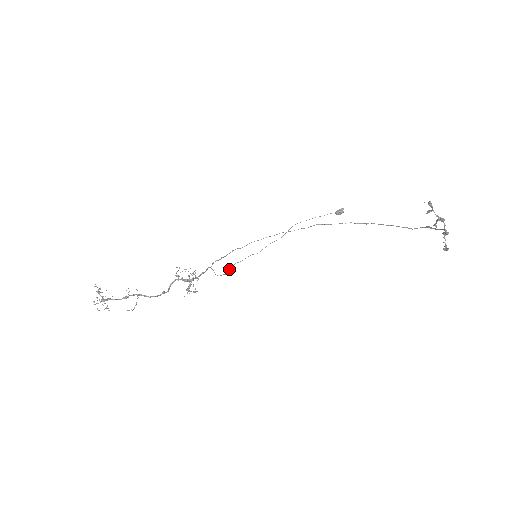
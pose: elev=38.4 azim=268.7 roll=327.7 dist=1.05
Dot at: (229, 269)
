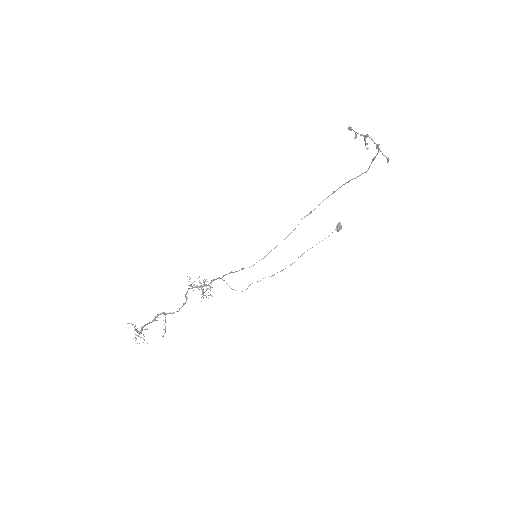
Dot at: occluded
